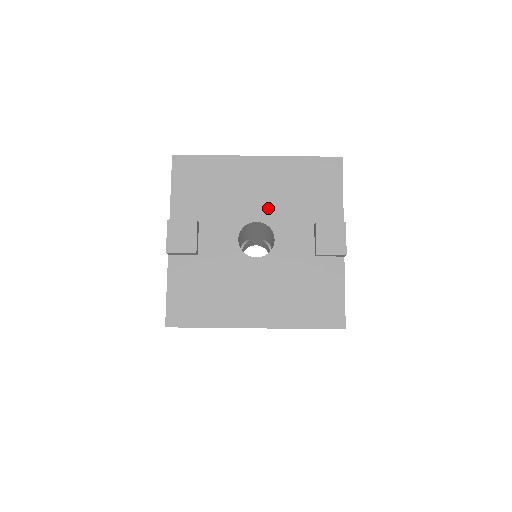
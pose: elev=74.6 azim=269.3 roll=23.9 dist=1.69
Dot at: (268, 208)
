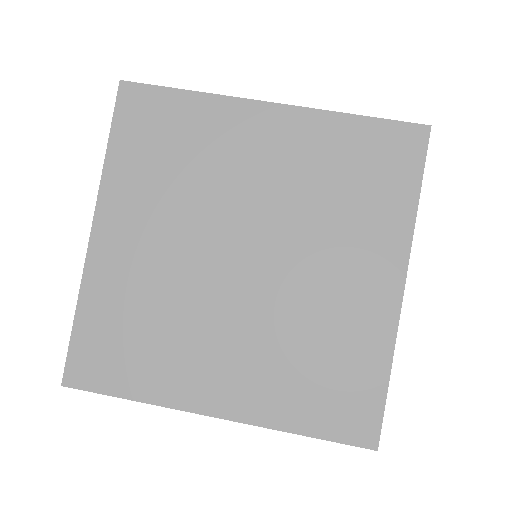
Dot at: occluded
